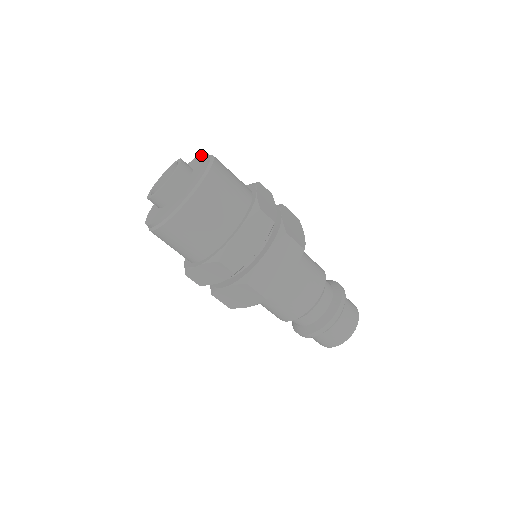
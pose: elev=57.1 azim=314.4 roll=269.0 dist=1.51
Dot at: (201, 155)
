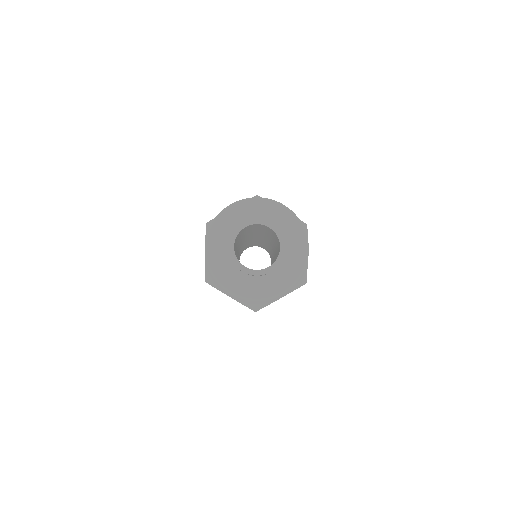
Dot at: (295, 222)
